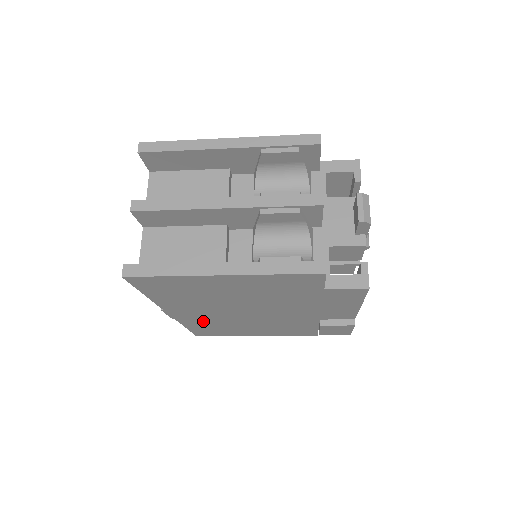
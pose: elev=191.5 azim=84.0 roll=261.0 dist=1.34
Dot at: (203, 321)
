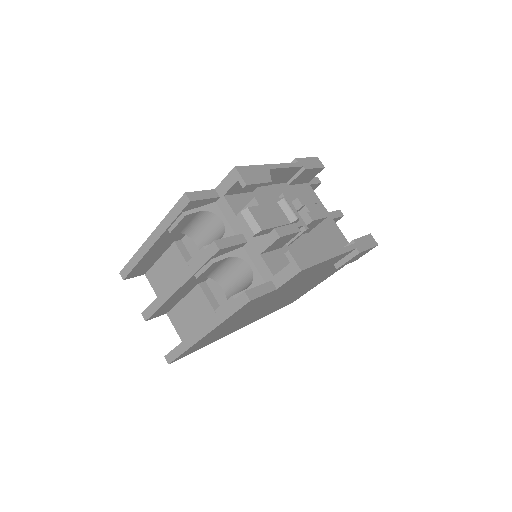
Dot at: occluded
